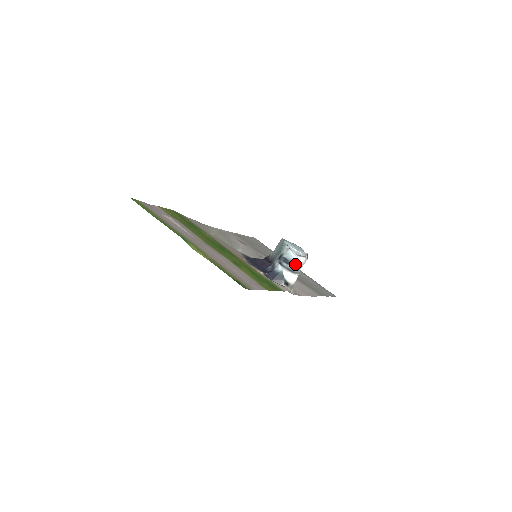
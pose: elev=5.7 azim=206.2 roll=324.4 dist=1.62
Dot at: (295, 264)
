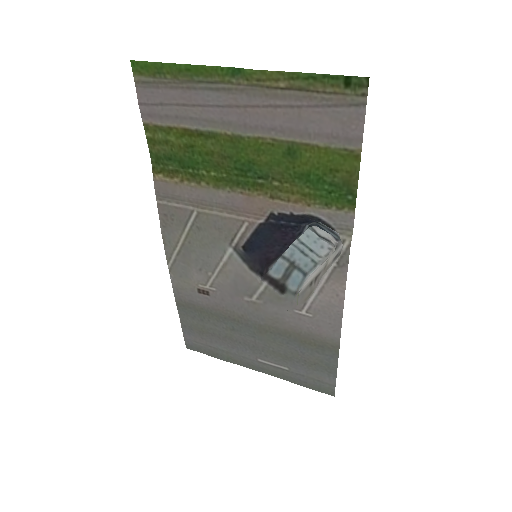
Dot at: (331, 234)
